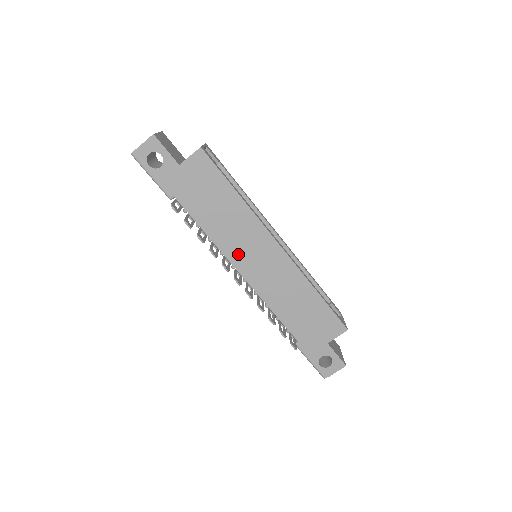
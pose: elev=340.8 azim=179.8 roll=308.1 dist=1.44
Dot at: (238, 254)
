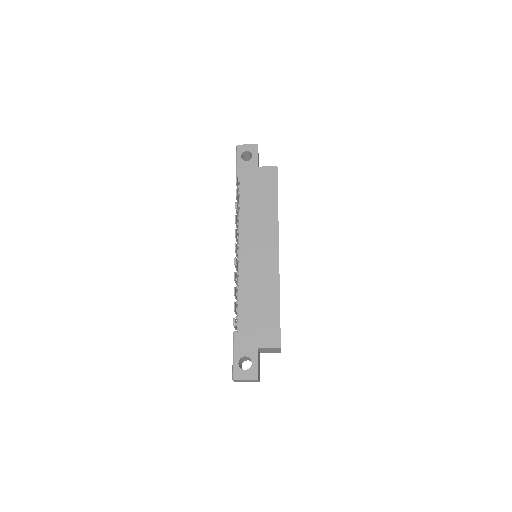
Dot at: (248, 238)
